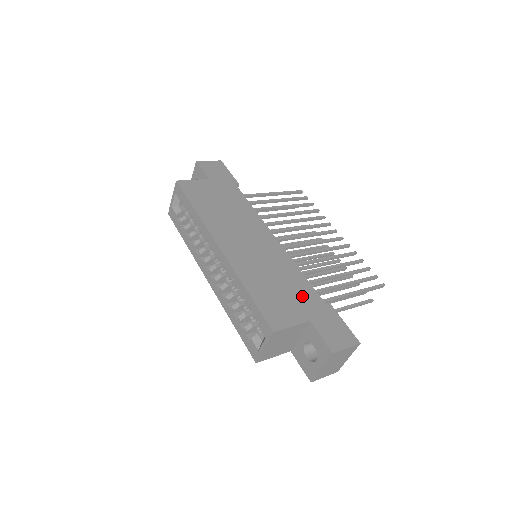
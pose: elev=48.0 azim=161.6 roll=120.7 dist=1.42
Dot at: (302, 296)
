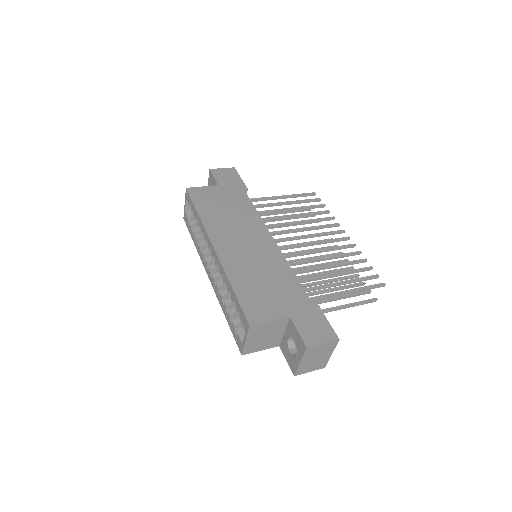
Dot at: (287, 293)
